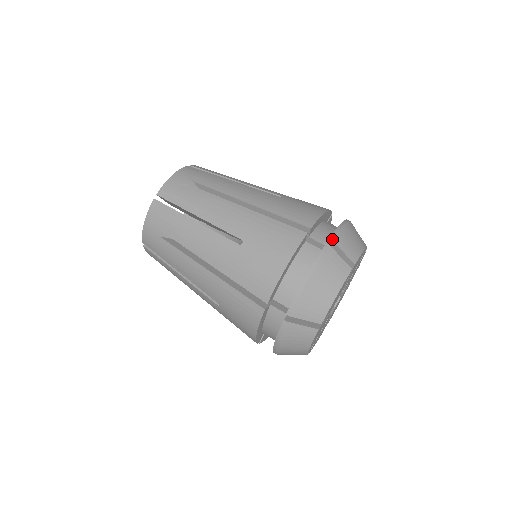
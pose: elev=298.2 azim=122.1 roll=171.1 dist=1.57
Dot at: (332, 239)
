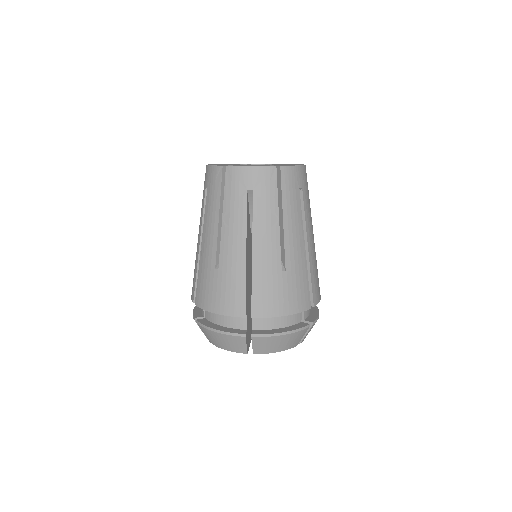
Dot at: (252, 336)
